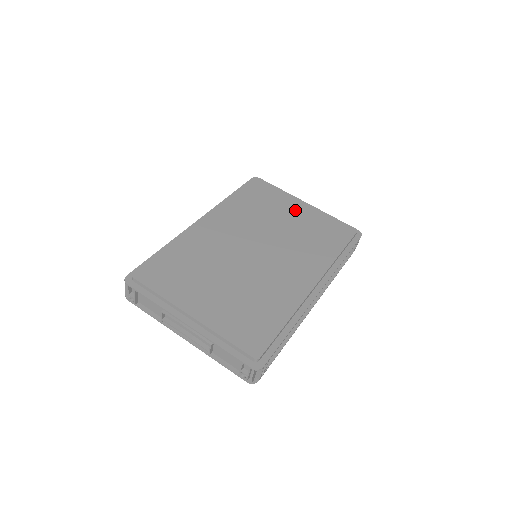
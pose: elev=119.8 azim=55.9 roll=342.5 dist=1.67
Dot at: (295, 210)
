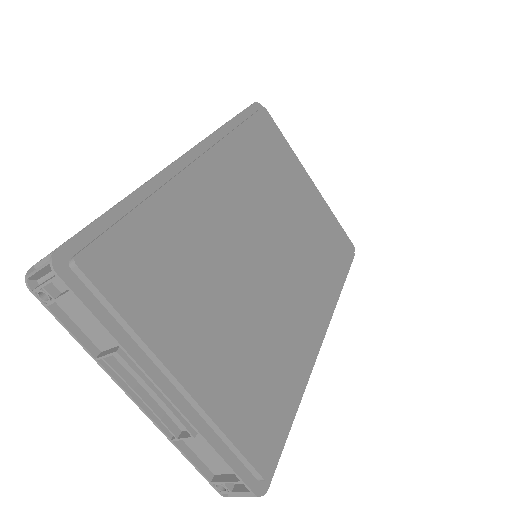
Dot at: (303, 190)
